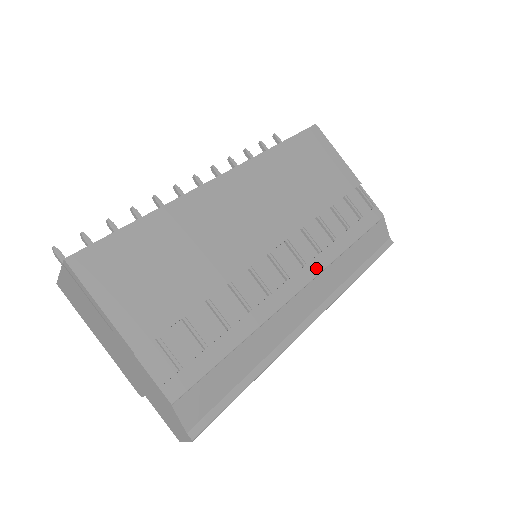
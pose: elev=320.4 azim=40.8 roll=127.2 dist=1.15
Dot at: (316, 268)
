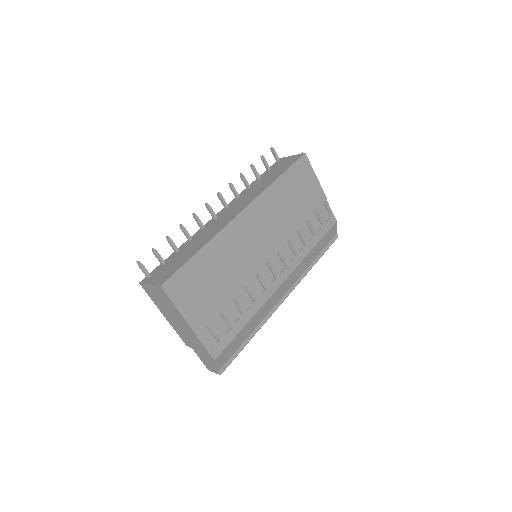
Dot at: (292, 267)
